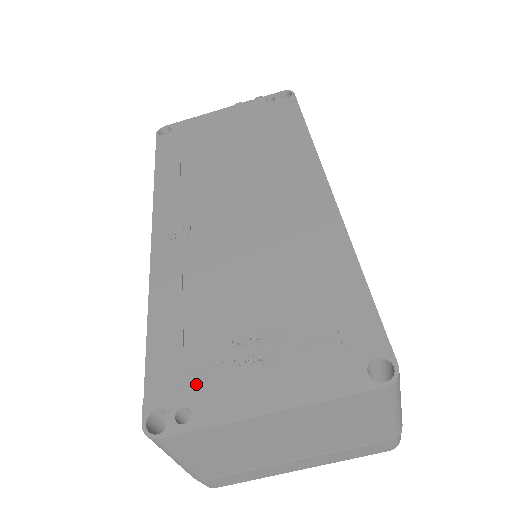
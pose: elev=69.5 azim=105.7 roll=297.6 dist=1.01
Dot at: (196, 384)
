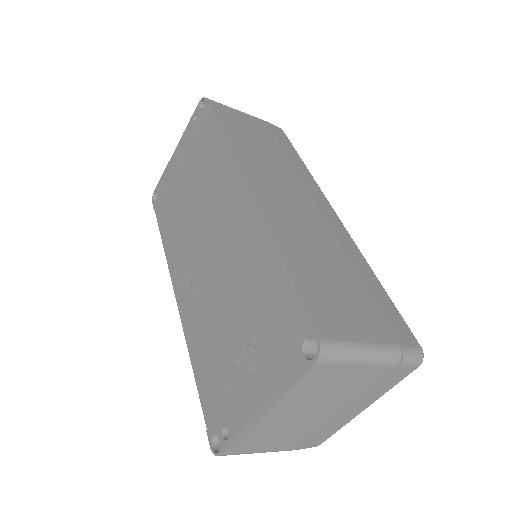
Dot at: (225, 407)
